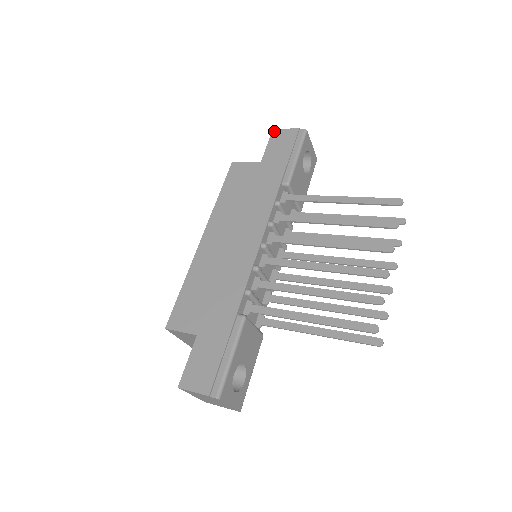
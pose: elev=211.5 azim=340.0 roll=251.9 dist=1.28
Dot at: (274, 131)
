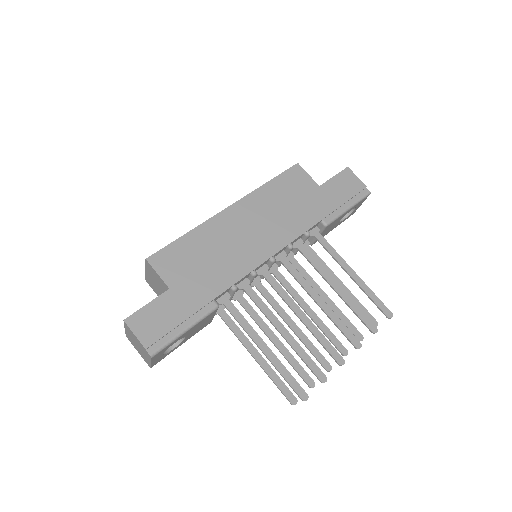
Dot at: (348, 169)
